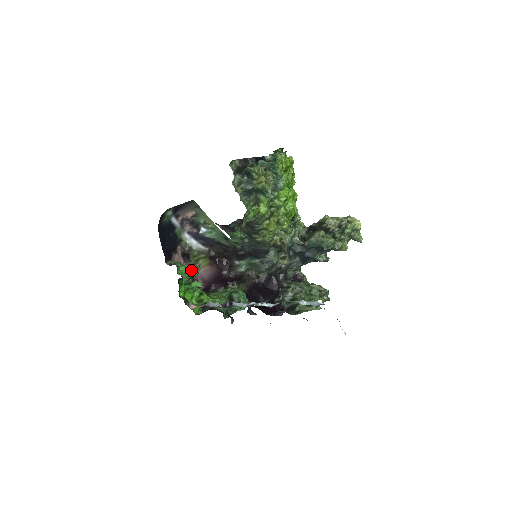
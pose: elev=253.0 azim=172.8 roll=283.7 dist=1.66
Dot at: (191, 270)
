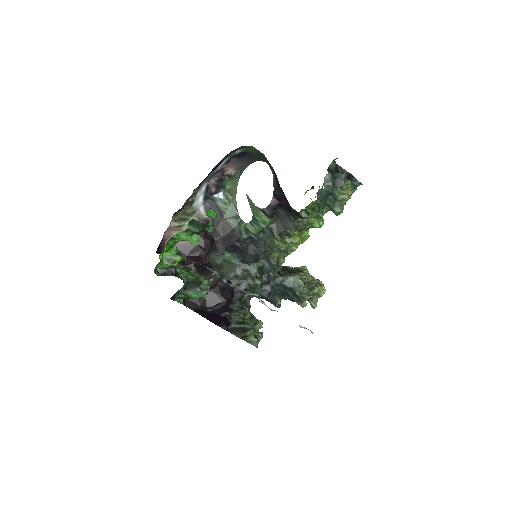
Dot at: occluded
